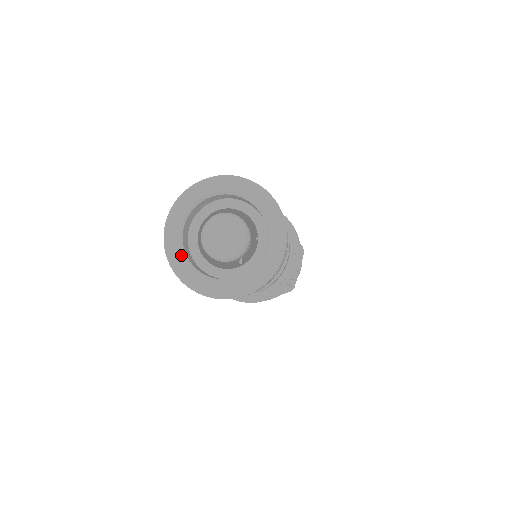
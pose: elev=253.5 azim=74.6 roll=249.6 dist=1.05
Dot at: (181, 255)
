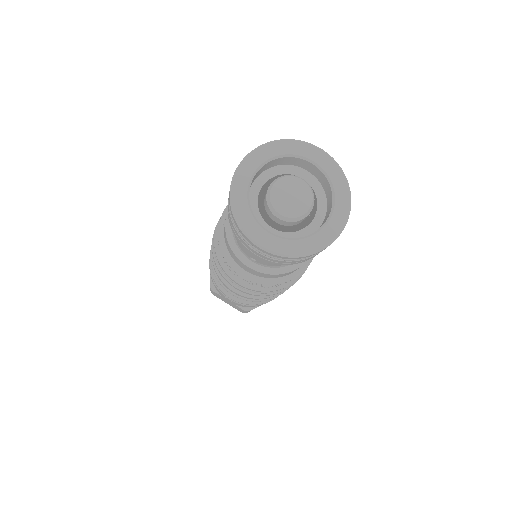
Dot at: (249, 177)
